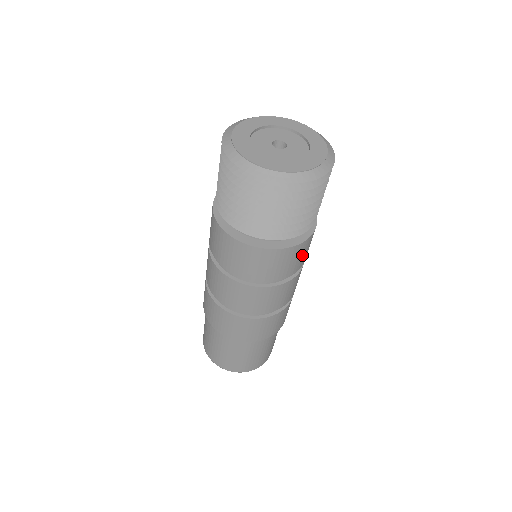
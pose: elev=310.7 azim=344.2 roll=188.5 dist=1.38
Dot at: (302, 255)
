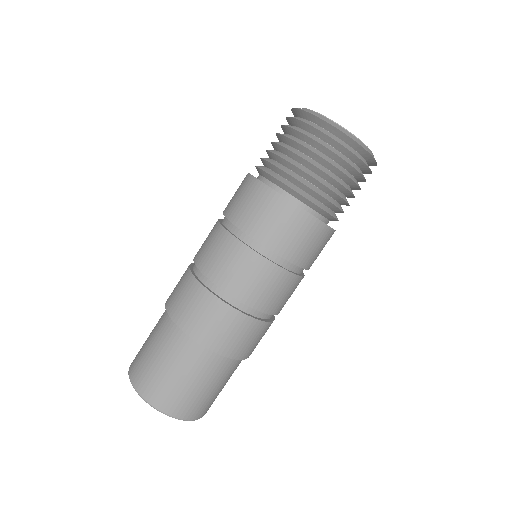
Dot at: occluded
